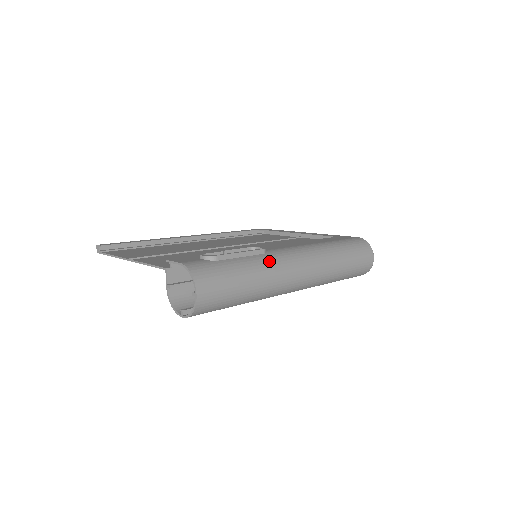
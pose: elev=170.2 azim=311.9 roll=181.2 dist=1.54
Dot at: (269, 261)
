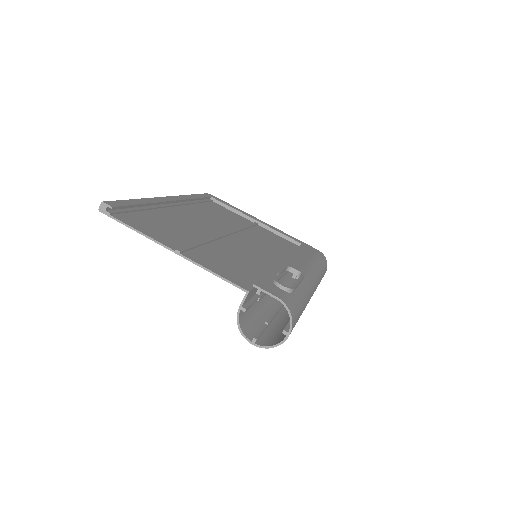
Dot at: (308, 289)
